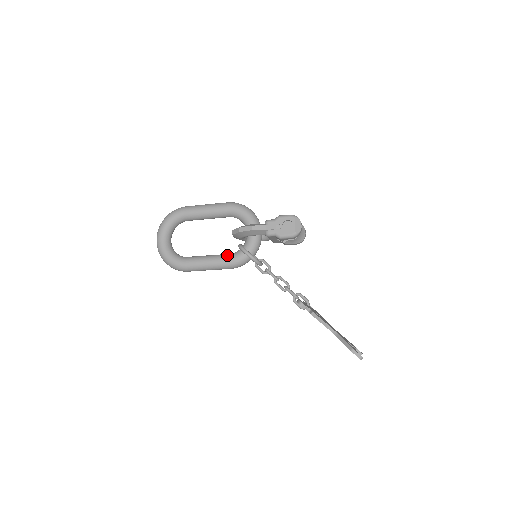
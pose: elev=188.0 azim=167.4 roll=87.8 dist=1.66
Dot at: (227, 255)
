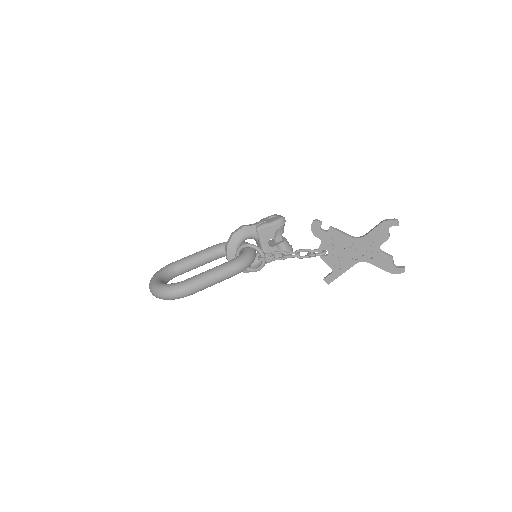
Dot at: (228, 261)
